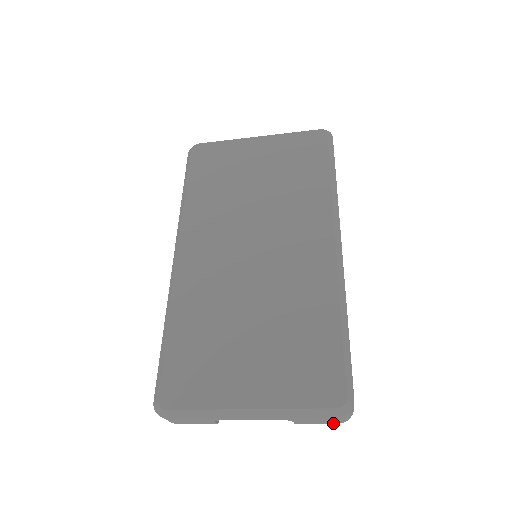
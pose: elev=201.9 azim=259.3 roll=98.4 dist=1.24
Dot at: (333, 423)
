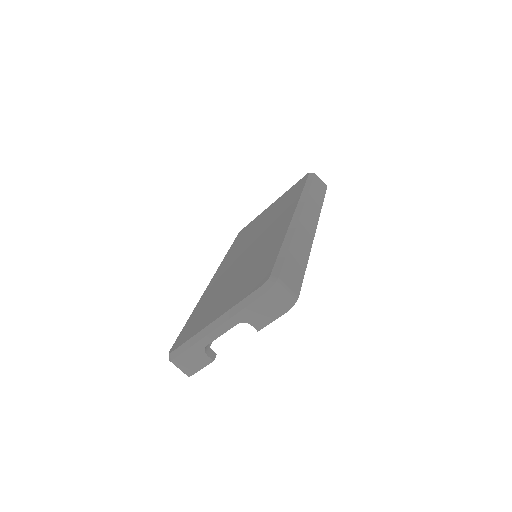
Dot at: (281, 315)
